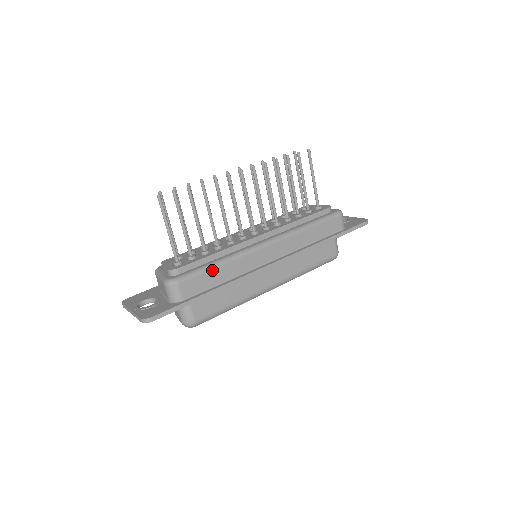
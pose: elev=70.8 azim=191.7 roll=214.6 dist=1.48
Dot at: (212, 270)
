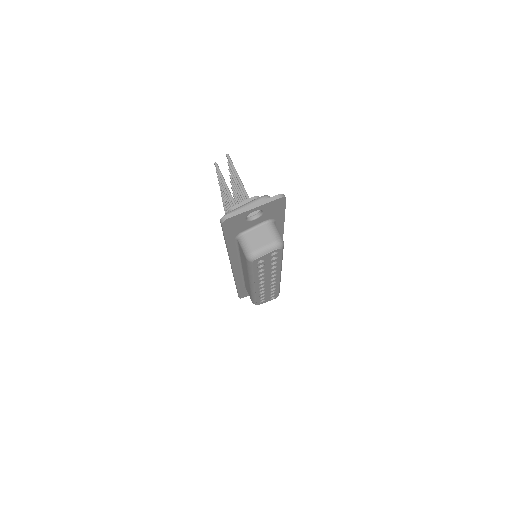
Dot at: occluded
